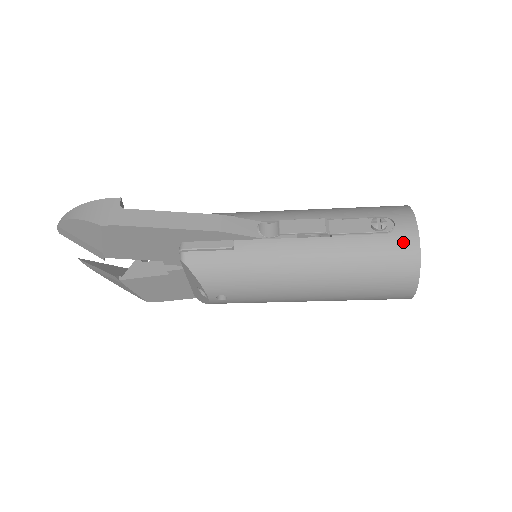
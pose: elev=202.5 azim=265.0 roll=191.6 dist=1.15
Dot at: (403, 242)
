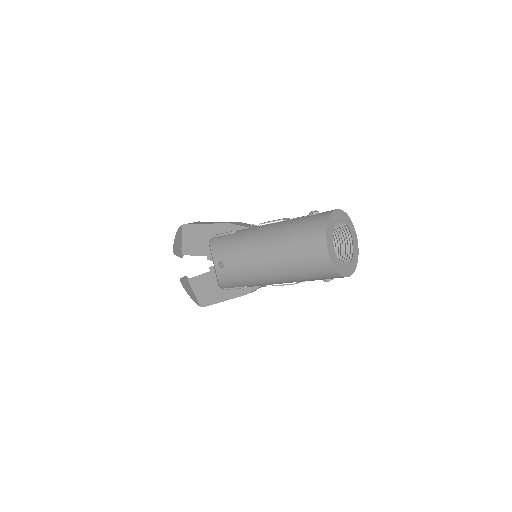
Dot at: (321, 215)
